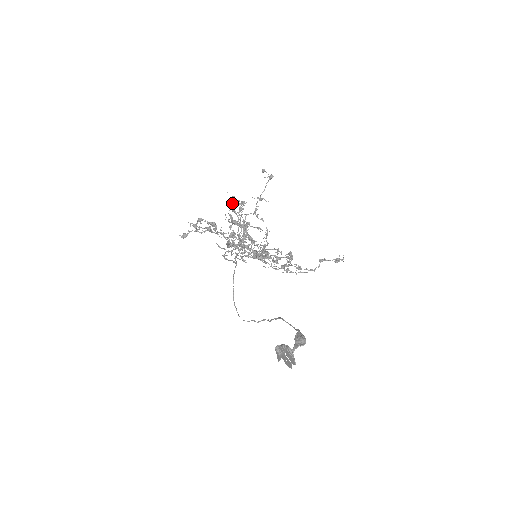
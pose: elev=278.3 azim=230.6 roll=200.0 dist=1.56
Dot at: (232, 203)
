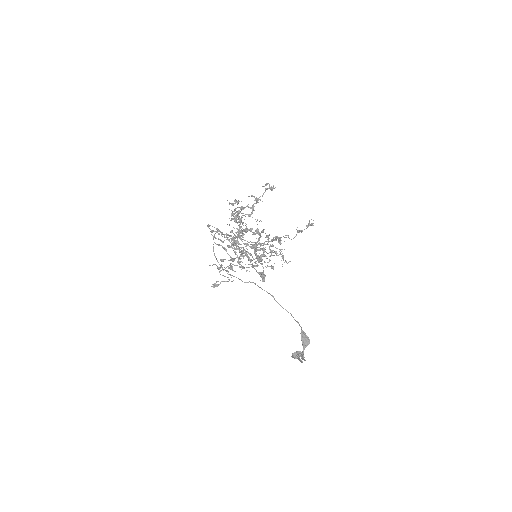
Dot at: (255, 251)
